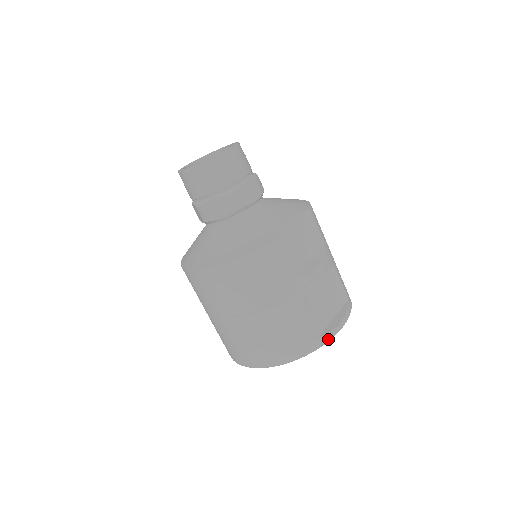
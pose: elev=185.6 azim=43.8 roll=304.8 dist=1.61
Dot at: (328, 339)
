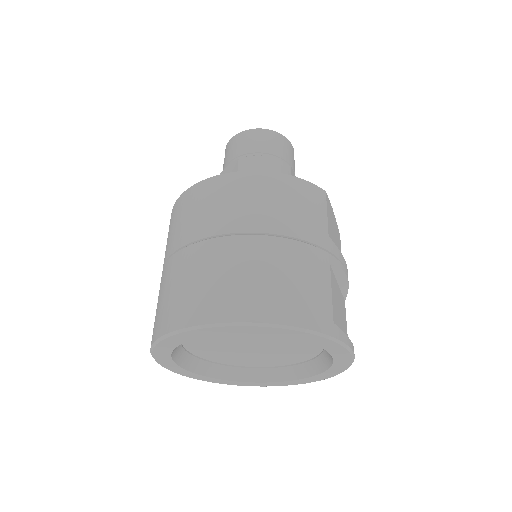
Dot at: (342, 339)
